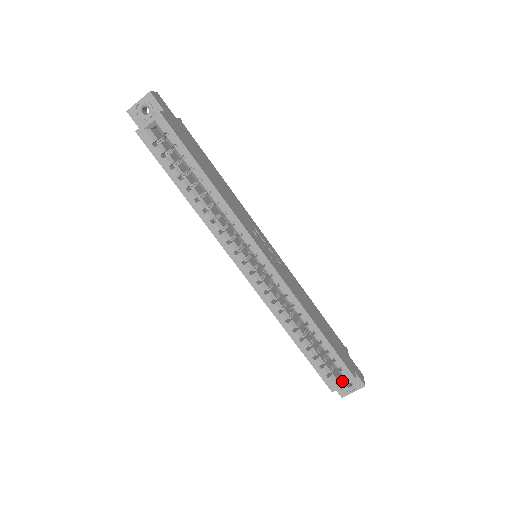
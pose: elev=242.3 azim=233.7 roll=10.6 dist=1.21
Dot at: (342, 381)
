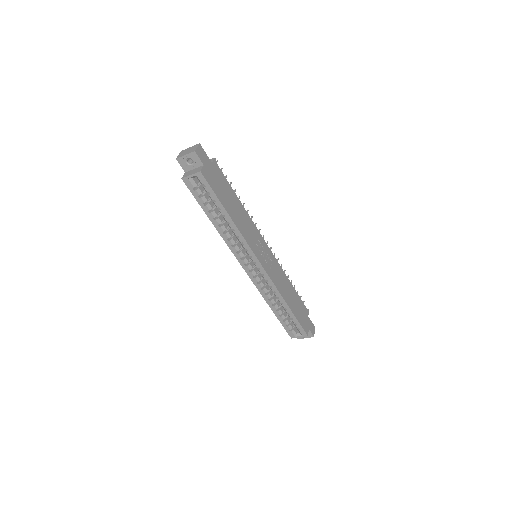
Dot at: (299, 334)
